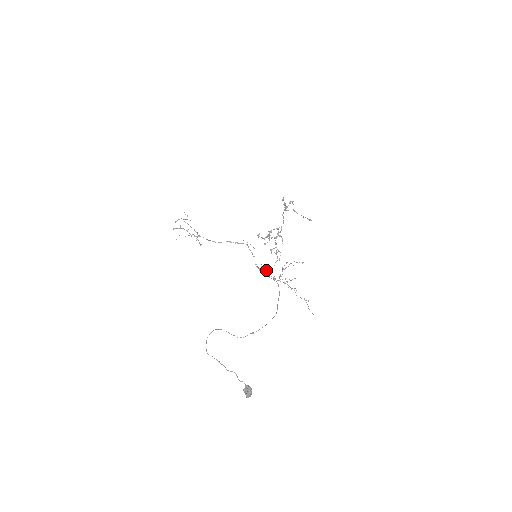
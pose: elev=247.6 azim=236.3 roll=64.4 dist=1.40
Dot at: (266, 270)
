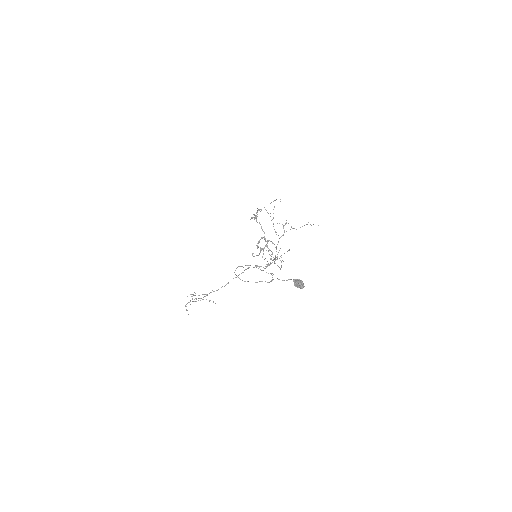
Dot at: occluded
